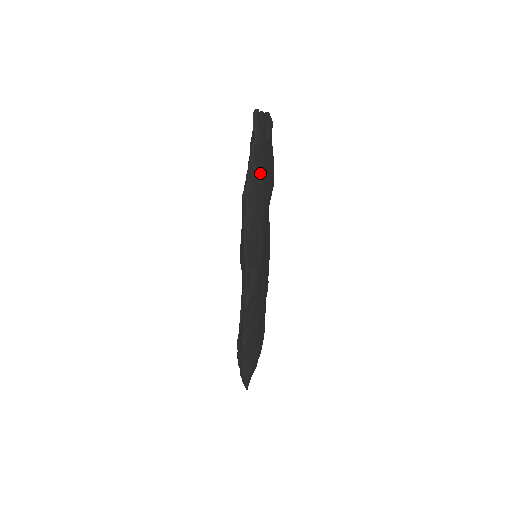
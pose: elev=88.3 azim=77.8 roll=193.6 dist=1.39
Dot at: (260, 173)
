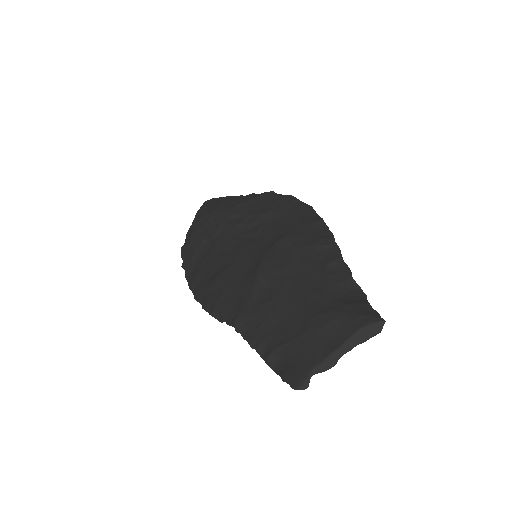
Dot at: occluded
